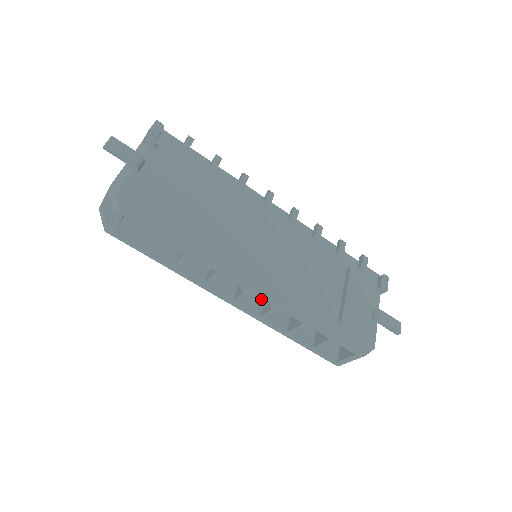
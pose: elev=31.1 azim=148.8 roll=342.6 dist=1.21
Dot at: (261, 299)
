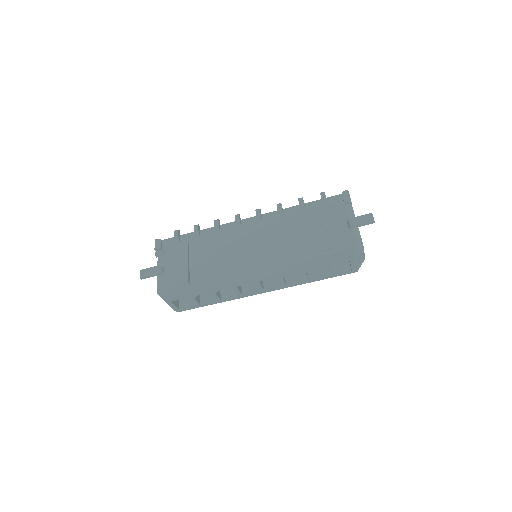
Dot at: occluded
